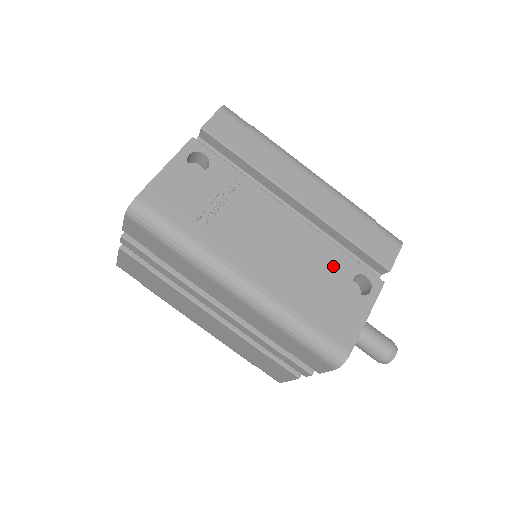
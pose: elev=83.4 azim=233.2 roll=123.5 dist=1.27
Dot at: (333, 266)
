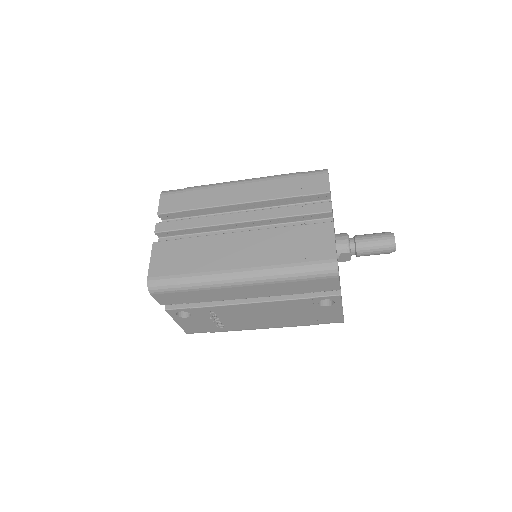
Dot at: (300, 307)
